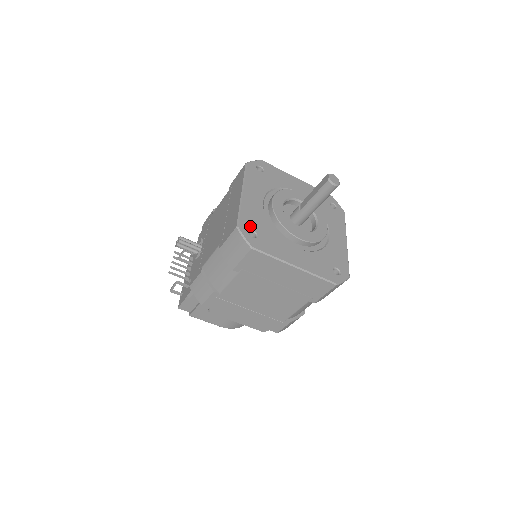
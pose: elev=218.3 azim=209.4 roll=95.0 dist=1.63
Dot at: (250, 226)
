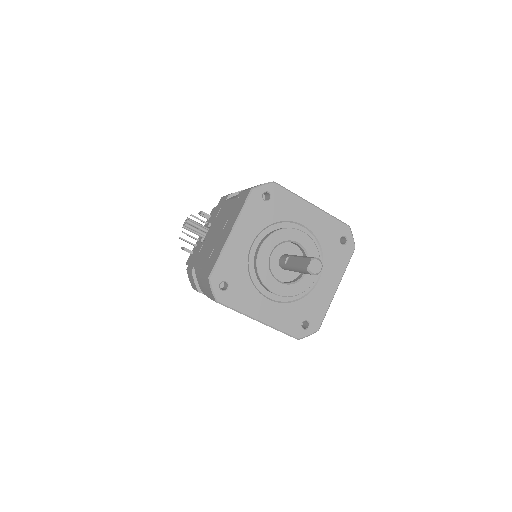
Dot at: (224, 277)
